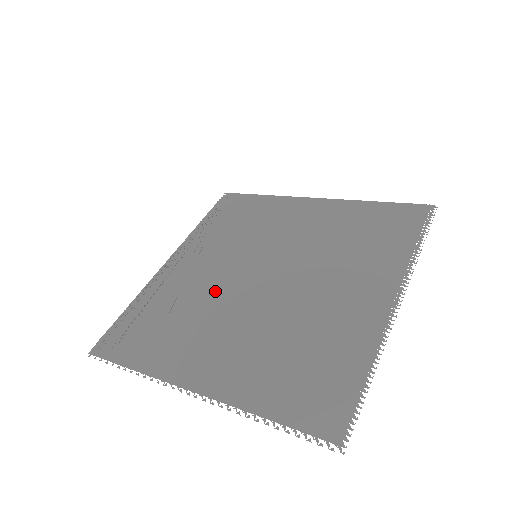
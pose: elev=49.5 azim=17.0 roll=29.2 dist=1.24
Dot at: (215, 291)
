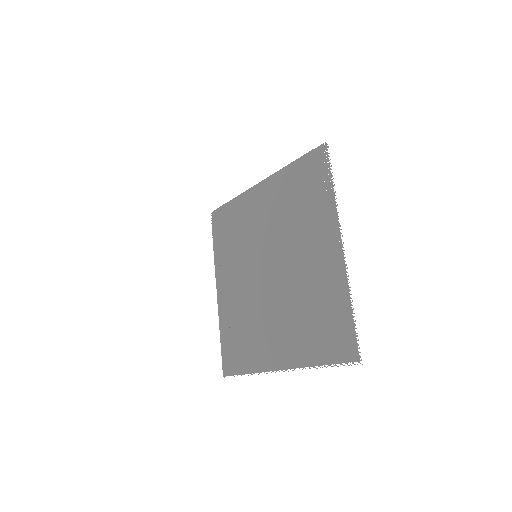
Dot at: (252, 297)
